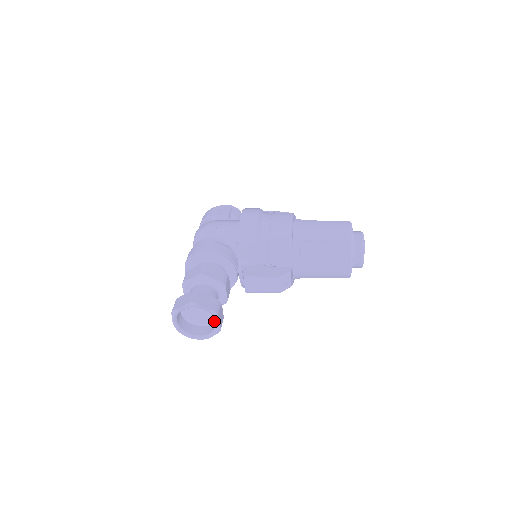
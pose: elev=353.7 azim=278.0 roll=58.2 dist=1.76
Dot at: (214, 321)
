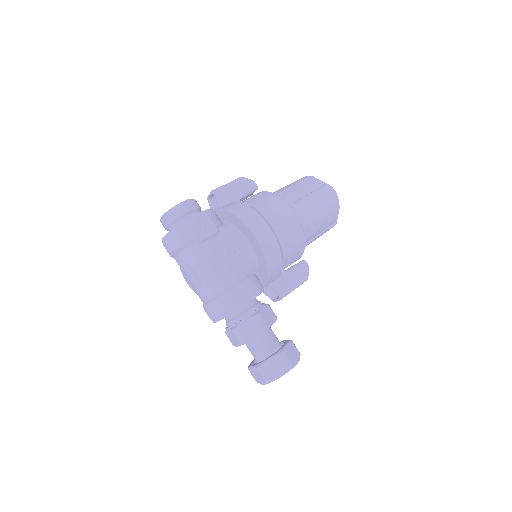
Dot at: occluded
